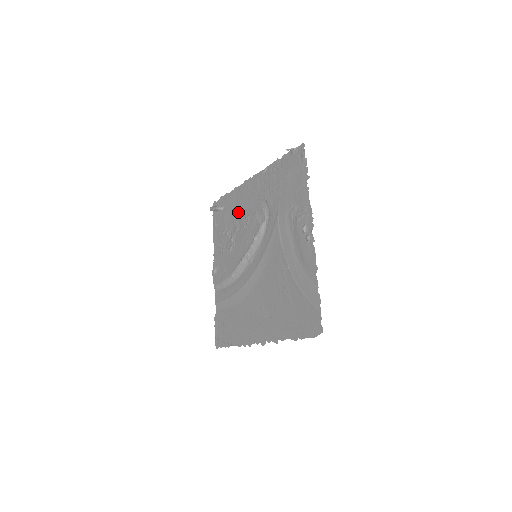
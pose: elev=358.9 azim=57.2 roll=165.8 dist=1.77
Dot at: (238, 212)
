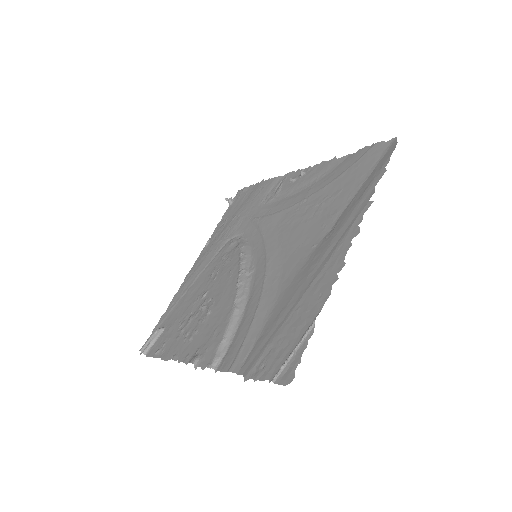
Dot at: (194, 292)
